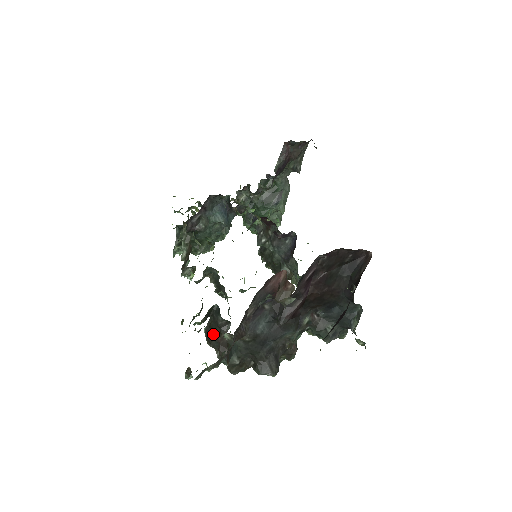
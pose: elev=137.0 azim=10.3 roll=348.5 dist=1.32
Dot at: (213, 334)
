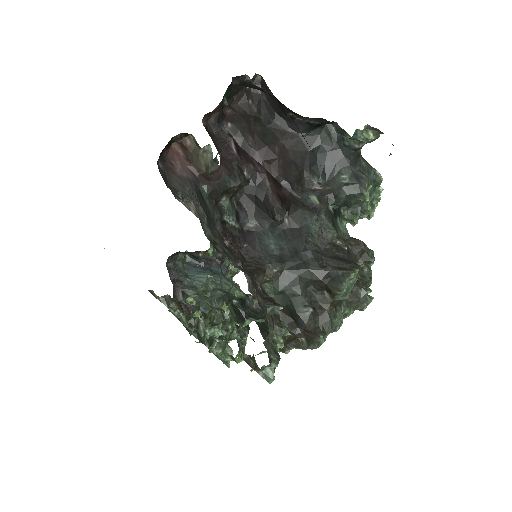
Dot at: (267, 328)
